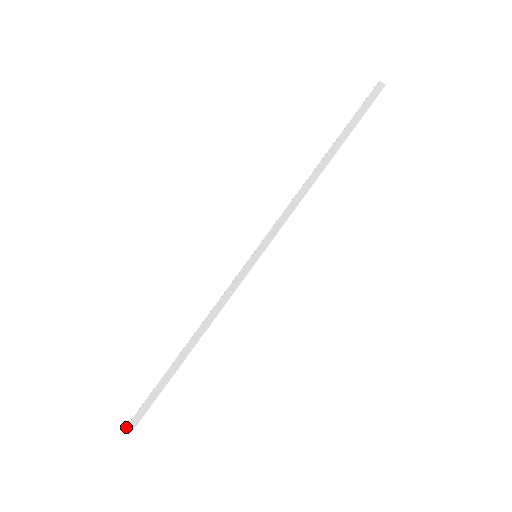
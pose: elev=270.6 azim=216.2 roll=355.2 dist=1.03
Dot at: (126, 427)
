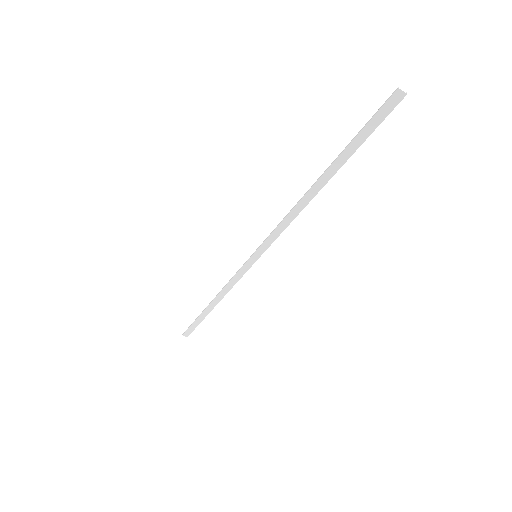
Dot at: (183, 335)
